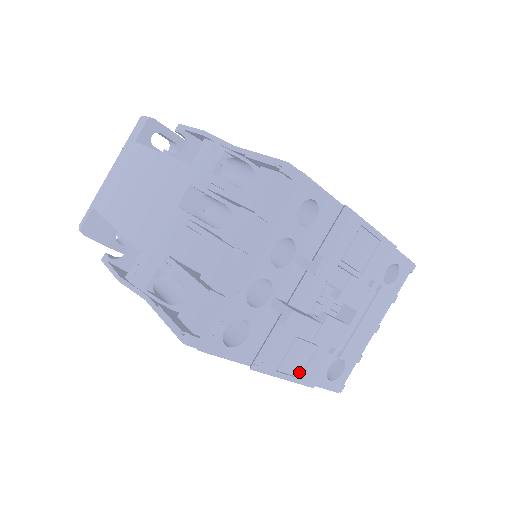
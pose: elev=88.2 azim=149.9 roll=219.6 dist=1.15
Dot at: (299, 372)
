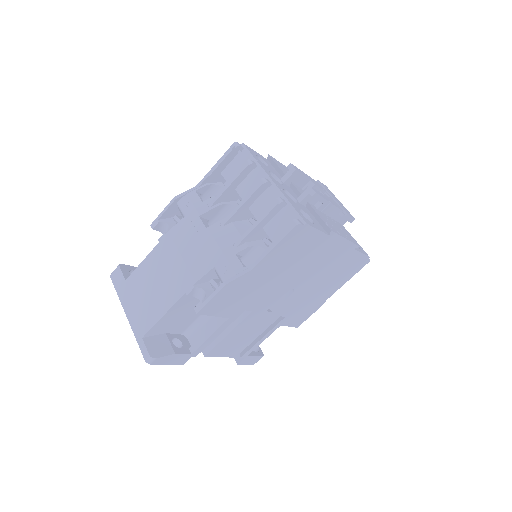
Dot at: (346, 236)
